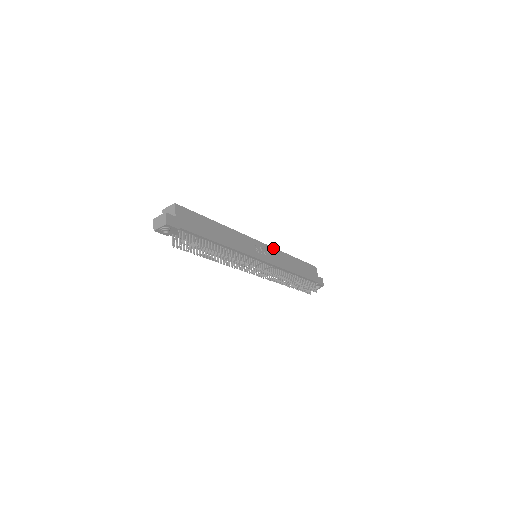
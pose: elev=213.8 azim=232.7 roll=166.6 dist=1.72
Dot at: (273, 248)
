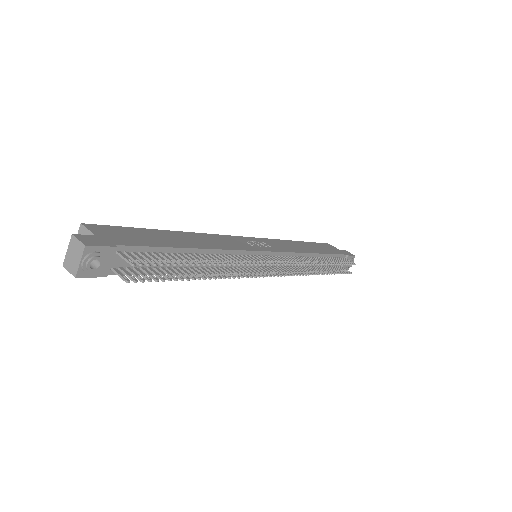
Dot at: (267, 239)
